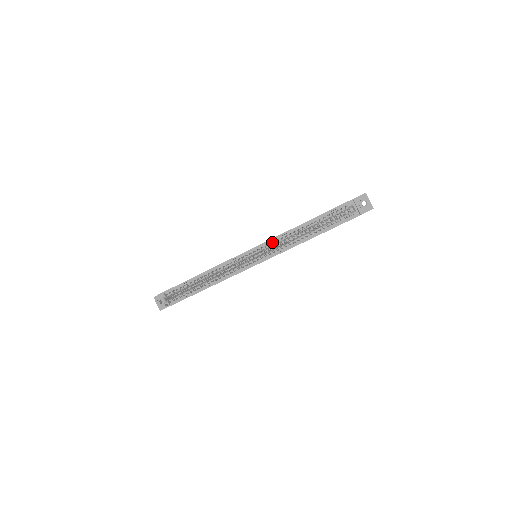
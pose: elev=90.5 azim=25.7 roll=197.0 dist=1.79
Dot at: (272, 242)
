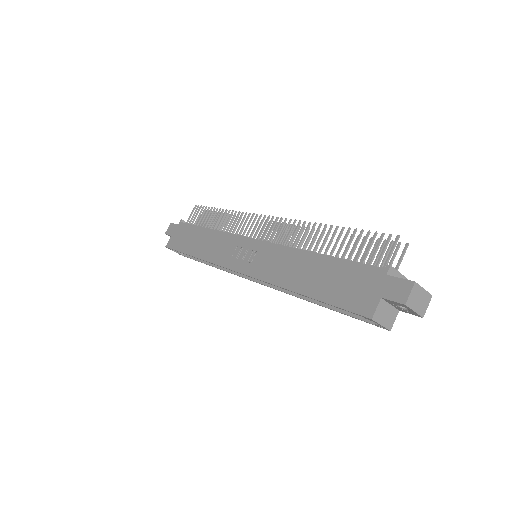
Dot at: occluded
